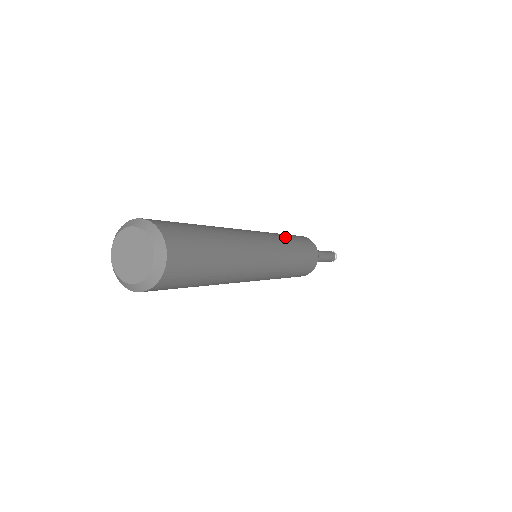
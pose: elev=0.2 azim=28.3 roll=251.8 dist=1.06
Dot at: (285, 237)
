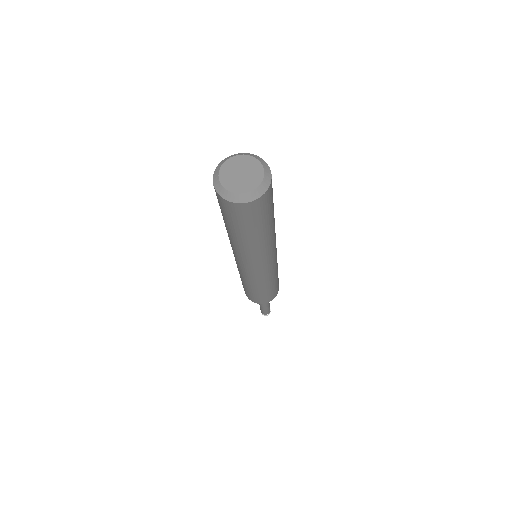
Dot at: occluded
